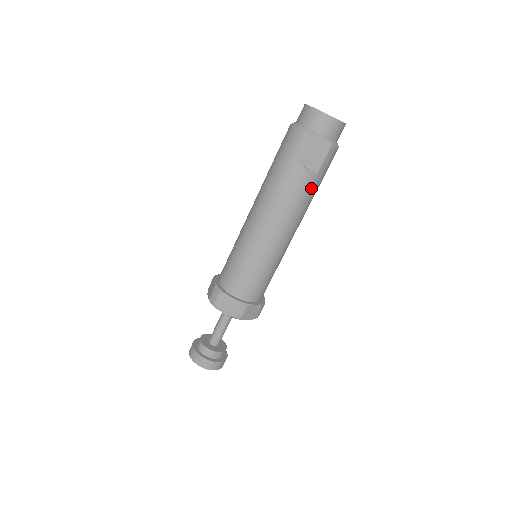
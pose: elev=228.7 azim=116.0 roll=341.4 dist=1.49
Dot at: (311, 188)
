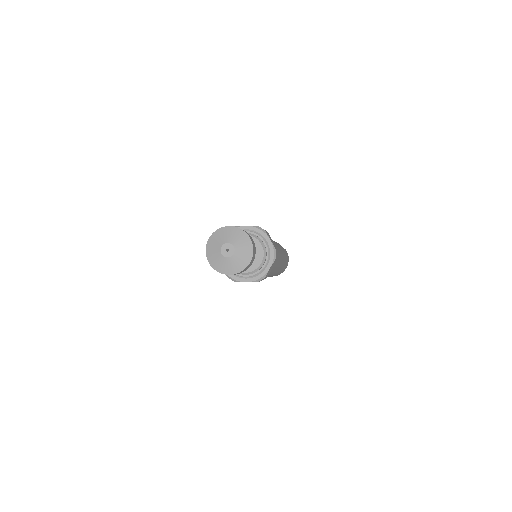
Dot at: (283, 249)
